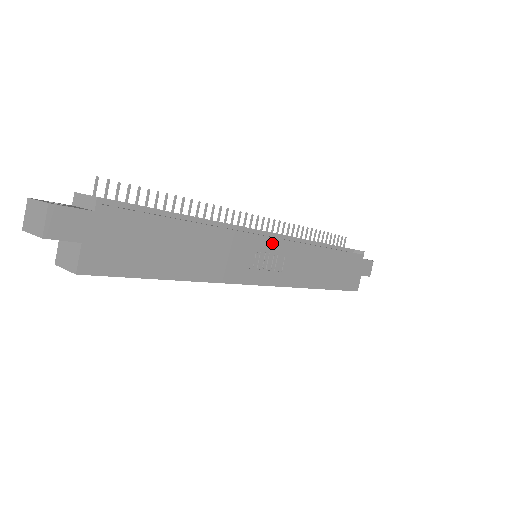
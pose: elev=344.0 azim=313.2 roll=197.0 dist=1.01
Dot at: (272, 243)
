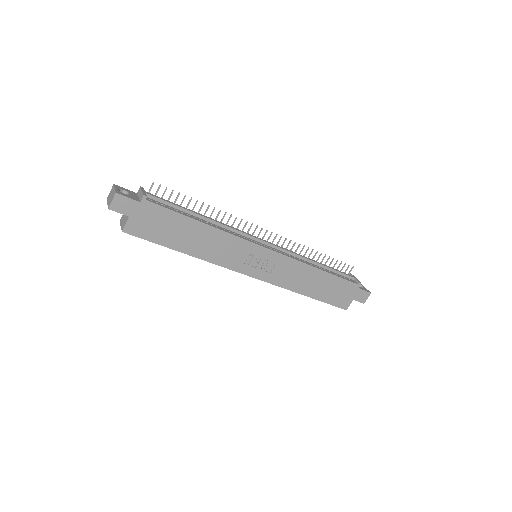
Dot at: (266, 252)
